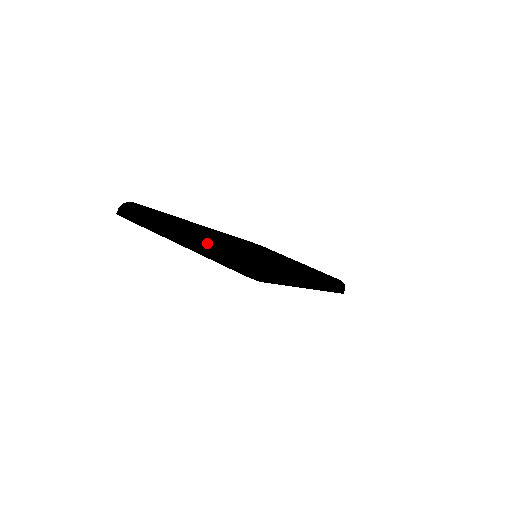
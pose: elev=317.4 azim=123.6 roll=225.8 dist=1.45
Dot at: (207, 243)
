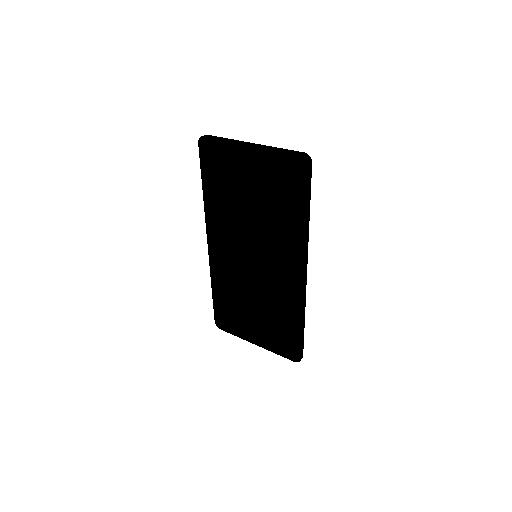
Dot at: occluded
